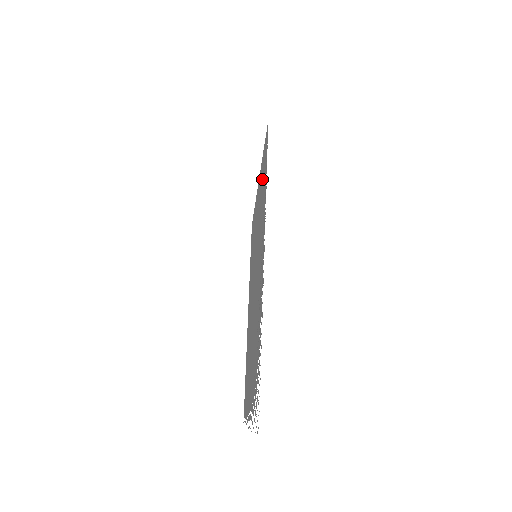
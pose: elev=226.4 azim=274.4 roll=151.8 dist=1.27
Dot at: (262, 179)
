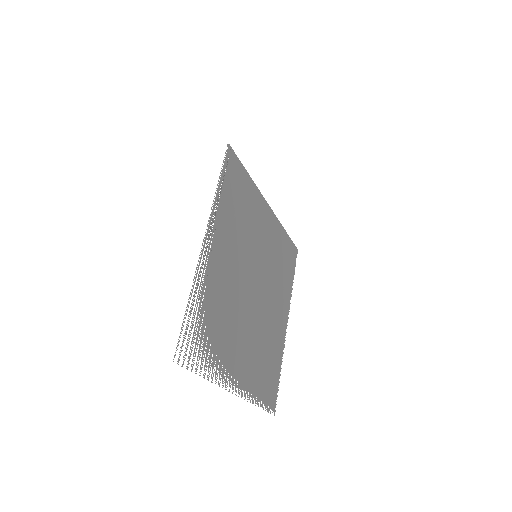
Dot at: (244, 192)
